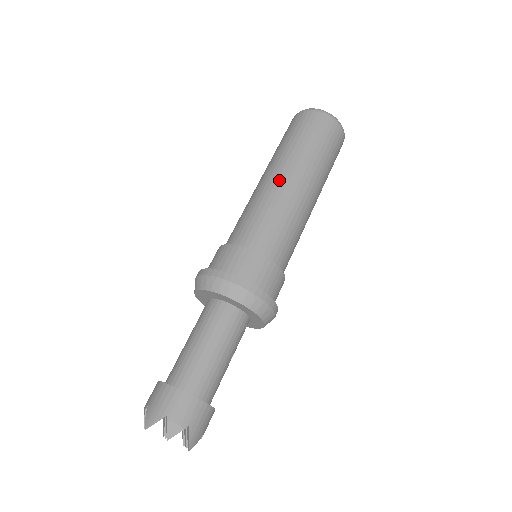
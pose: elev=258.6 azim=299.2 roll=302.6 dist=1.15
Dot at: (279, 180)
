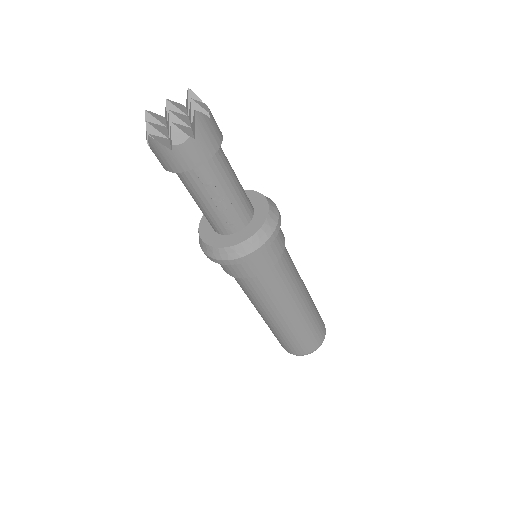
Dot at: occluded
